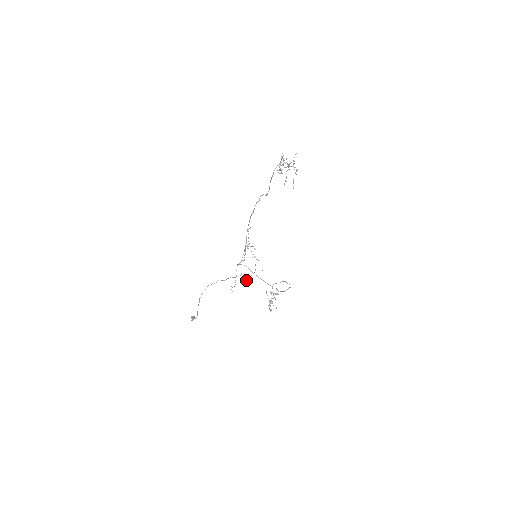
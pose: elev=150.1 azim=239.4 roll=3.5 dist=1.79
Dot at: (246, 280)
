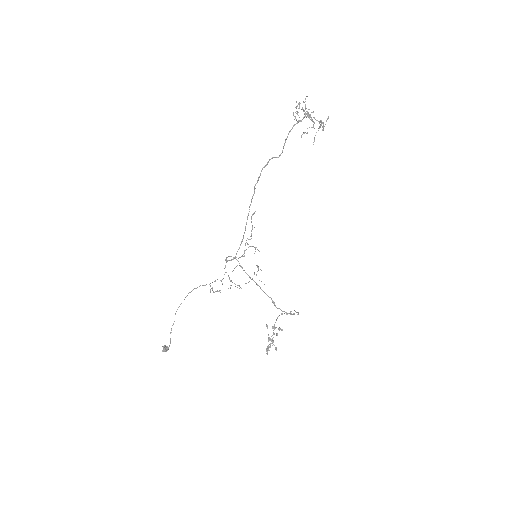
Dot at: occluded
